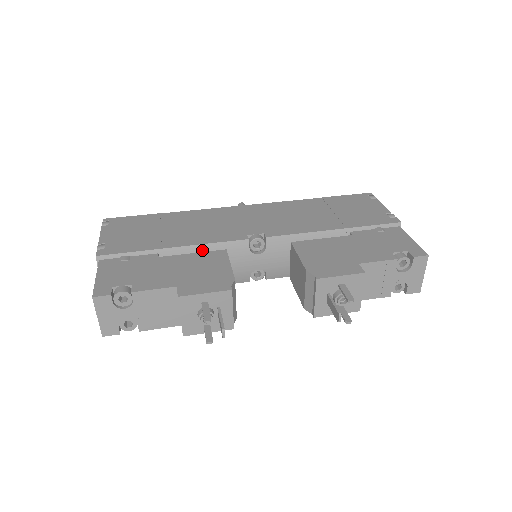
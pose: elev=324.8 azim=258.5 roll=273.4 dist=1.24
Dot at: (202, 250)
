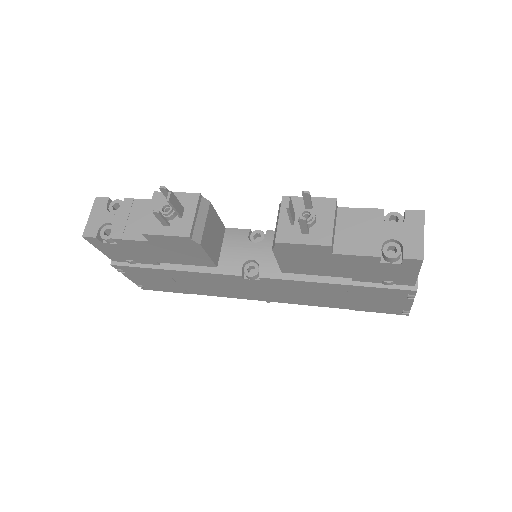
Dot at: occluded
